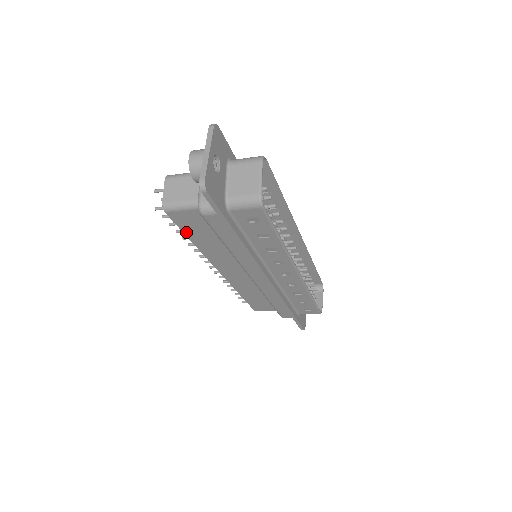
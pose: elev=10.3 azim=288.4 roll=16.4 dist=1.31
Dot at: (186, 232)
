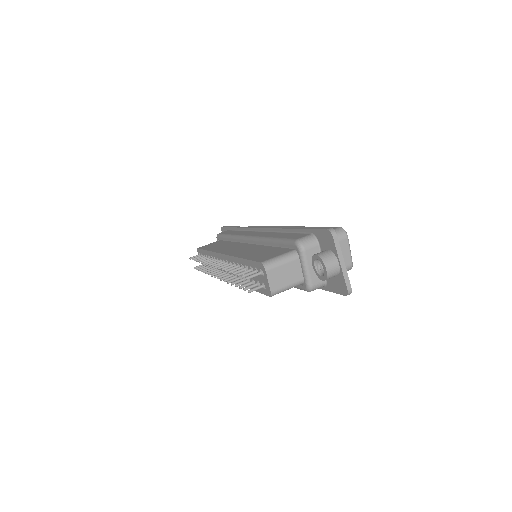
Dot at: occluded
